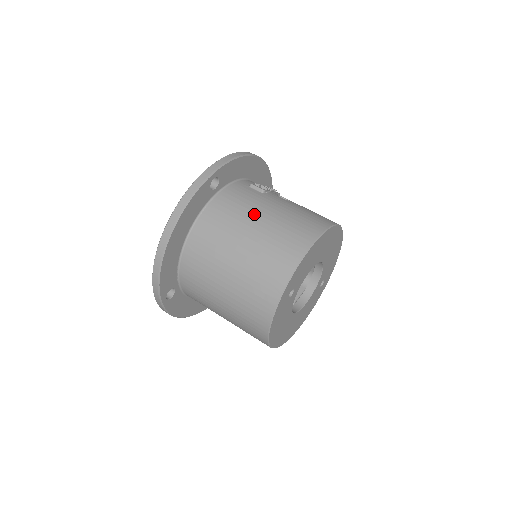
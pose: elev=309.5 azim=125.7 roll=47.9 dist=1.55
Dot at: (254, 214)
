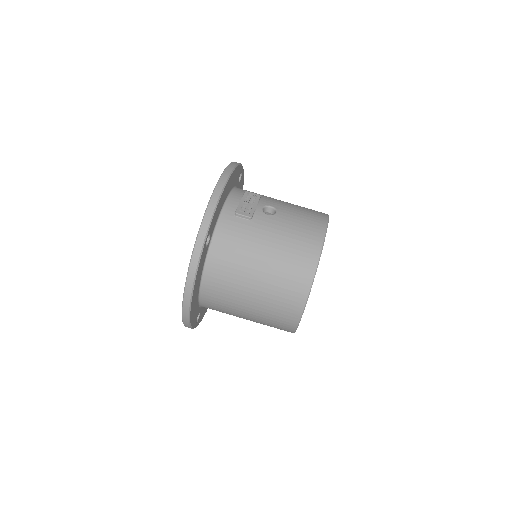
Dot at: (254, 255)
